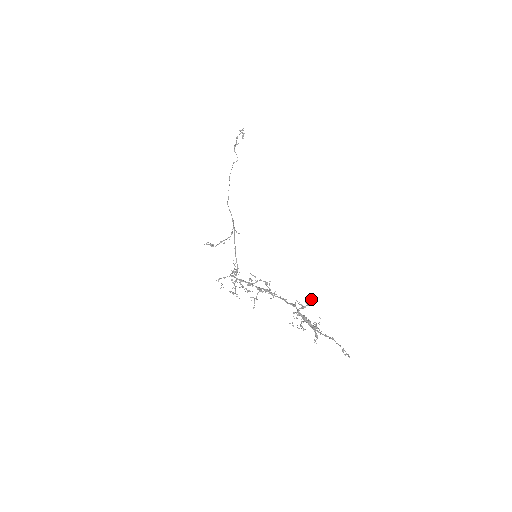
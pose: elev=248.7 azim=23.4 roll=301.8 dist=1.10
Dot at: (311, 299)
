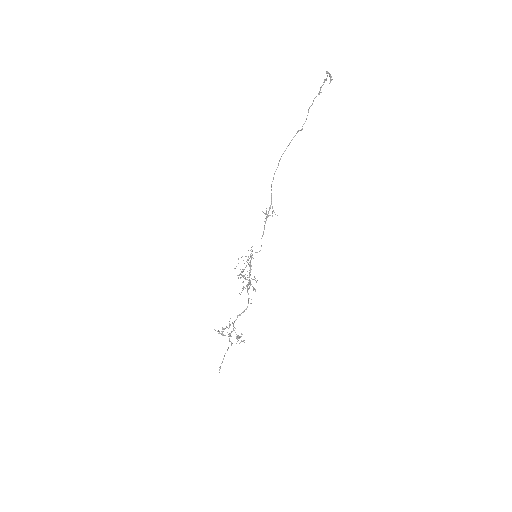
Dot at: (224, 328)
